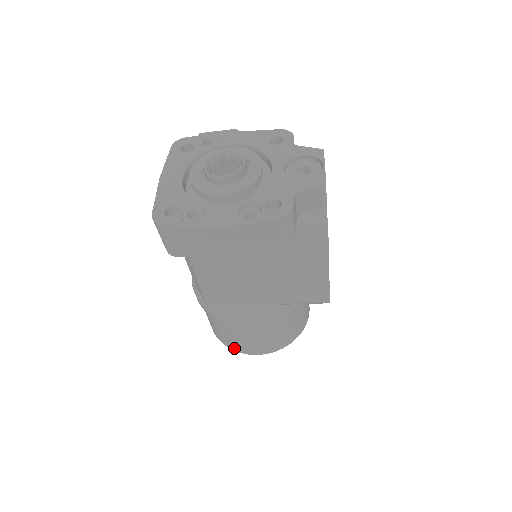
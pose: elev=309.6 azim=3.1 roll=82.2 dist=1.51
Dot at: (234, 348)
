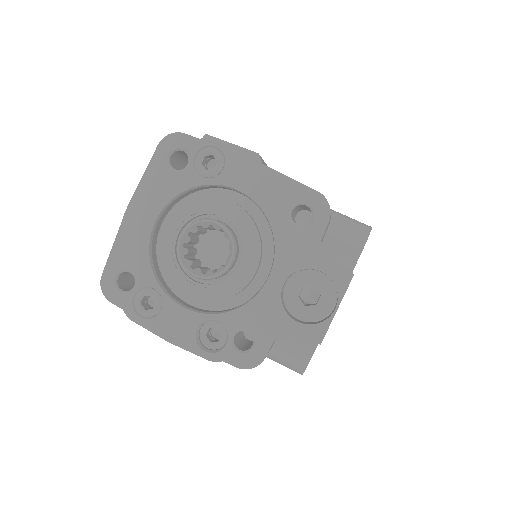
Dot at: occluded
